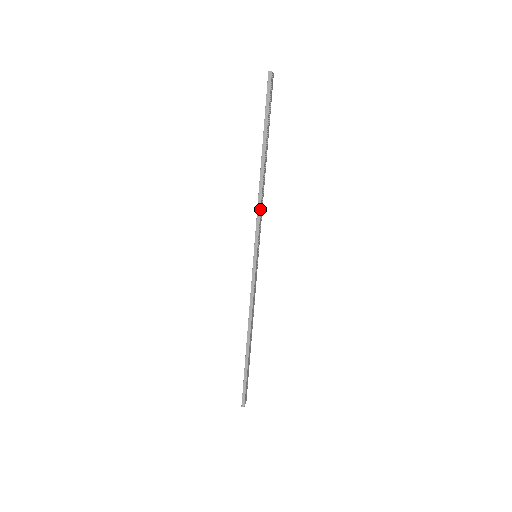
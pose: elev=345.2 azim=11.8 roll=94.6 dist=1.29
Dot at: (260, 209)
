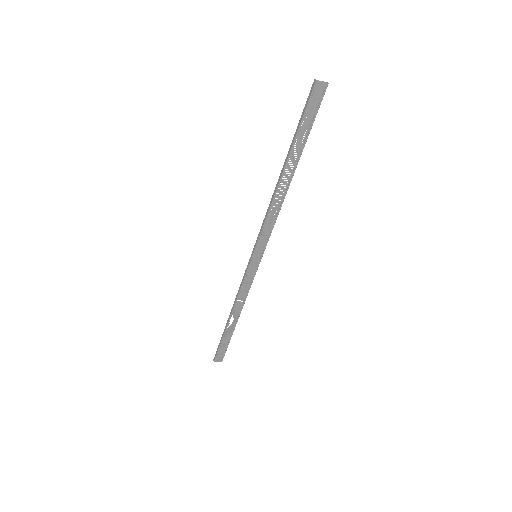
Dot at: (266, 217)
